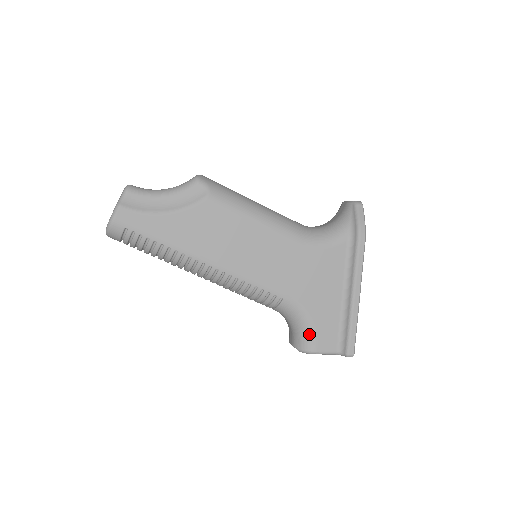
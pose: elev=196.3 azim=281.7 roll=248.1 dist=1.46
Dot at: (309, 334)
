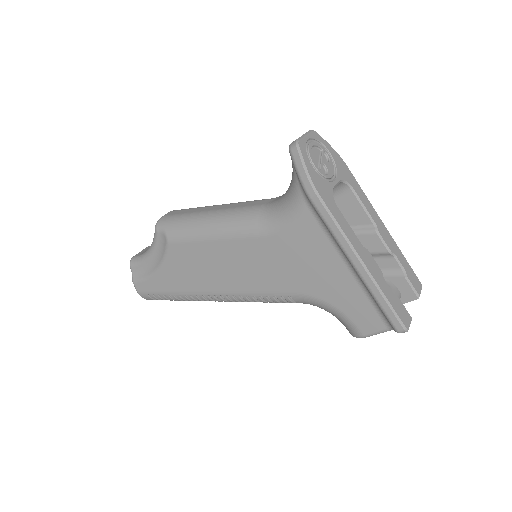
Dot at: (343, 320)
